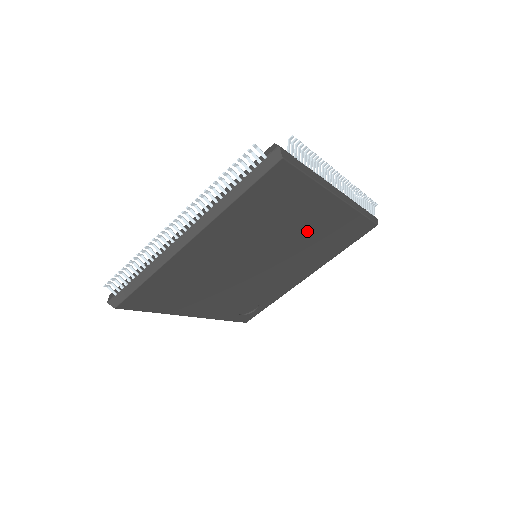
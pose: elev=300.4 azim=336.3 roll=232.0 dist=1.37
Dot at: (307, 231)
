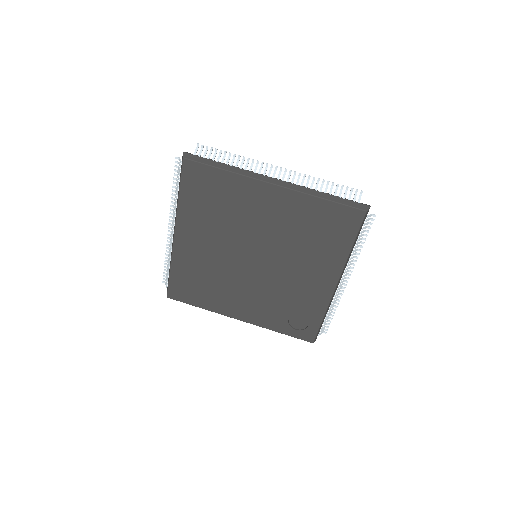
Dot at: (274, 223)
